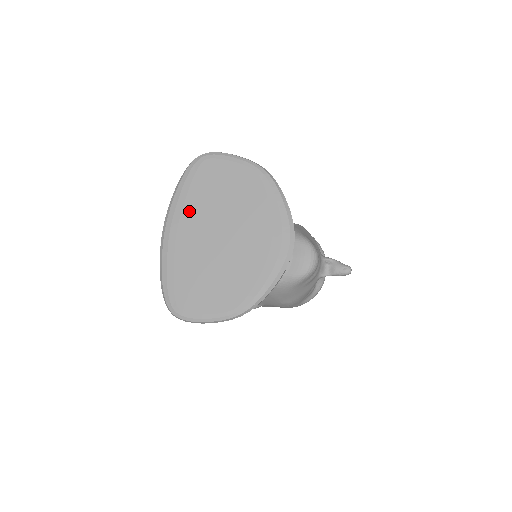
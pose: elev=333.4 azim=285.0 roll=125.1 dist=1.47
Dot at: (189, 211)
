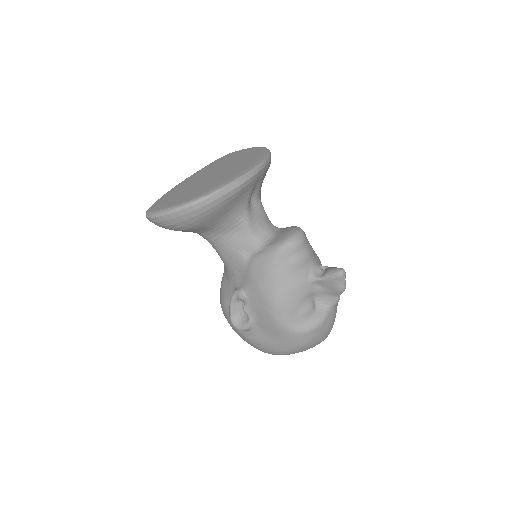
Dot at: (201, 172)
